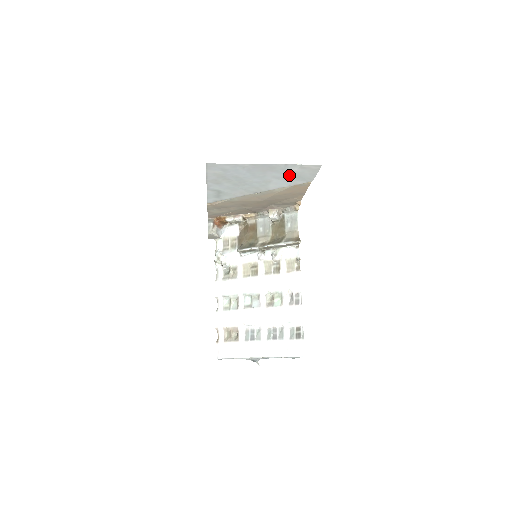
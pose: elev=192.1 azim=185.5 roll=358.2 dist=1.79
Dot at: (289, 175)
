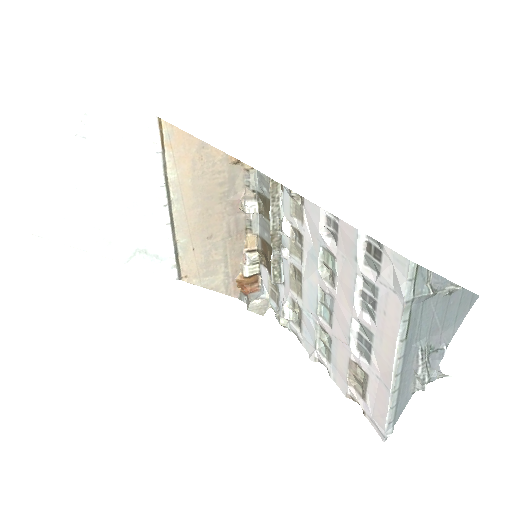
Dot at: (119, 143)
